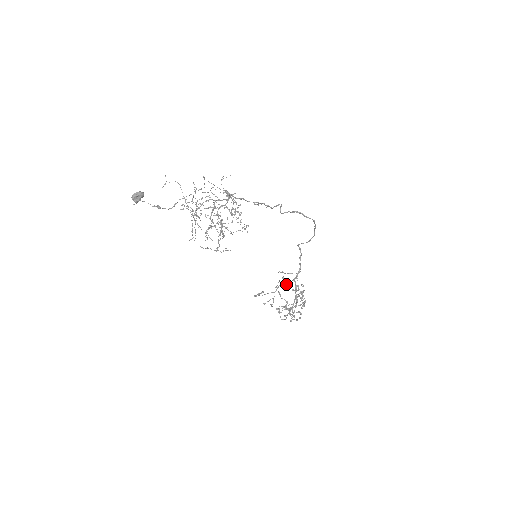
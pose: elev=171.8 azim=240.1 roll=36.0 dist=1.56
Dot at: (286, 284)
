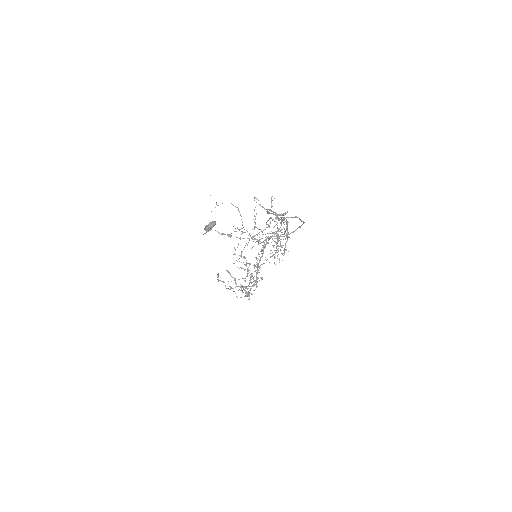
Dot at: (234, 263)
